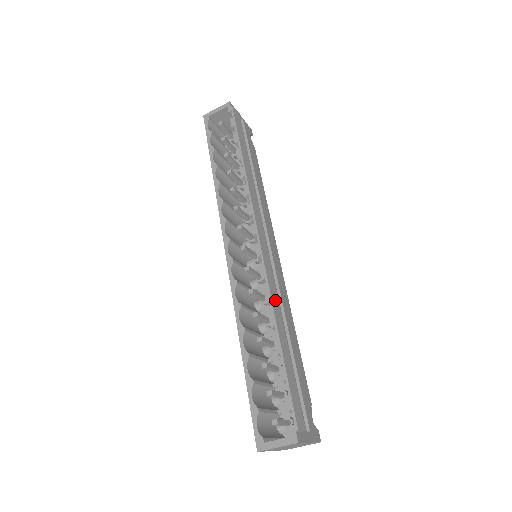
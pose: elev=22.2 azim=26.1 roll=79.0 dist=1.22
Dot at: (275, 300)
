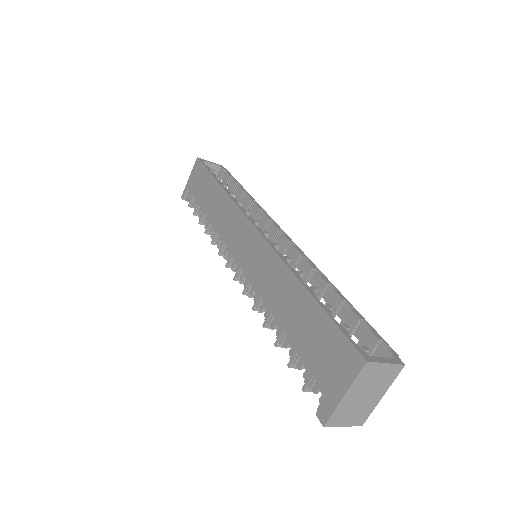
Dot at: (314, 273)
